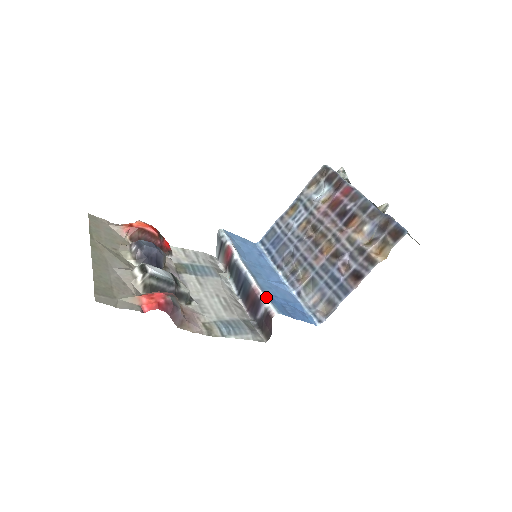
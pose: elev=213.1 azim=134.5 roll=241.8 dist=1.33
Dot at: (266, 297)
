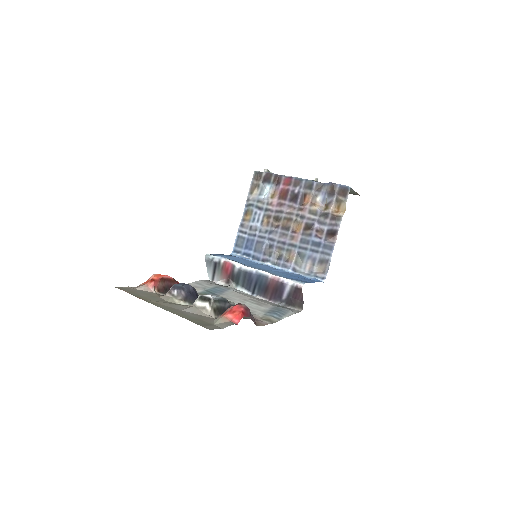
Dot at: (286, 278)
